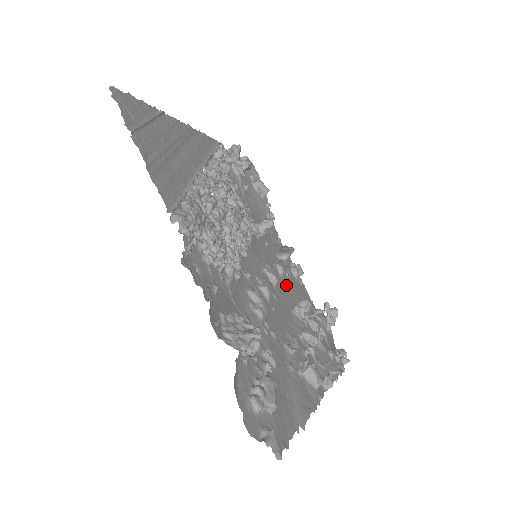
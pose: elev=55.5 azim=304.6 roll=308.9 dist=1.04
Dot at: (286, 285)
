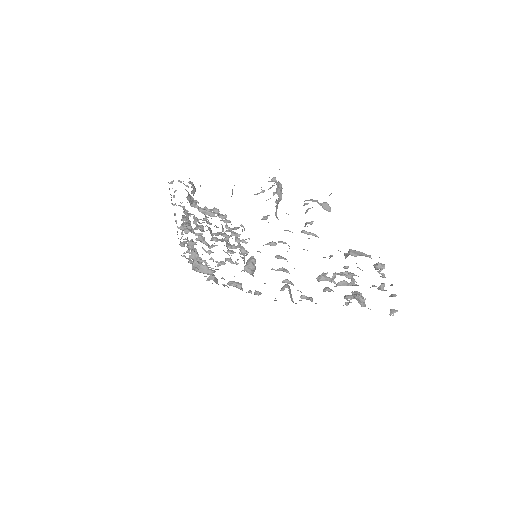
Dot at: occluded
